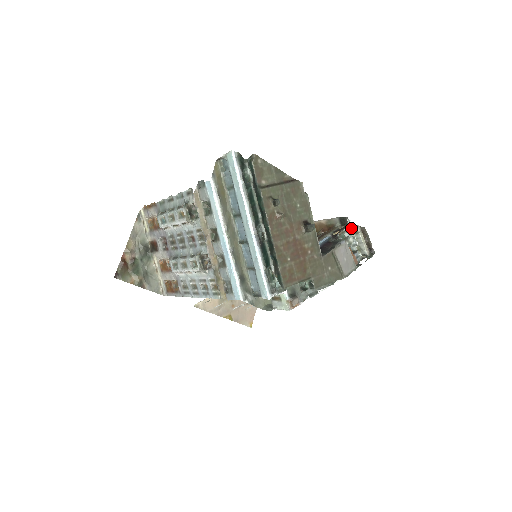
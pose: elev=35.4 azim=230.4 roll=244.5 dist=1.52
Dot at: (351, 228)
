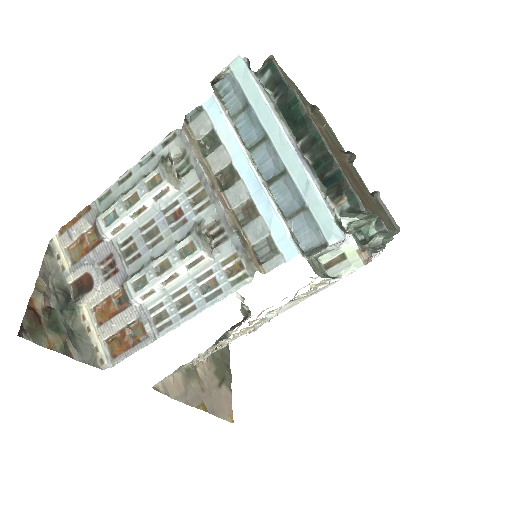
Dot at: occluded
